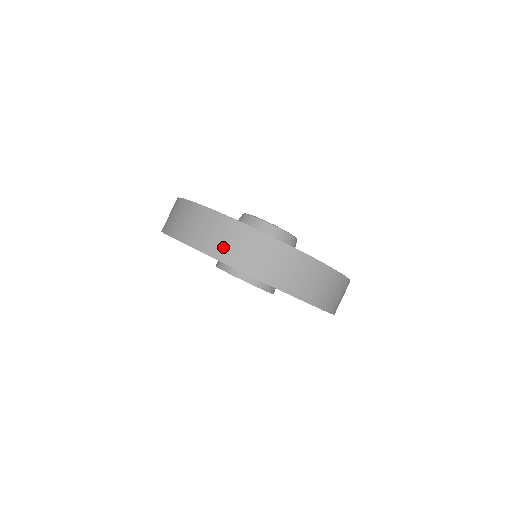
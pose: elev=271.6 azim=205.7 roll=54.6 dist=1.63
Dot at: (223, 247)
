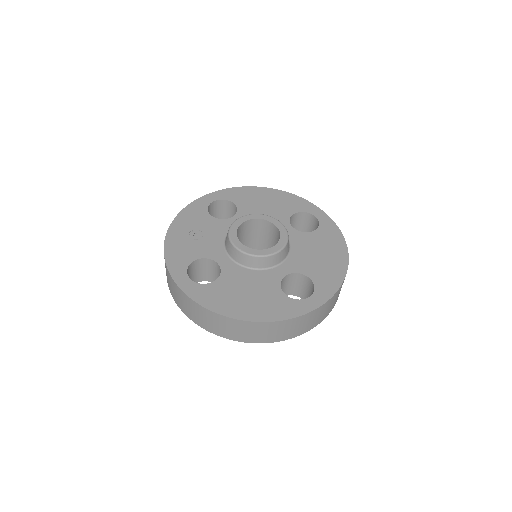
Dot at: (230, 333)
